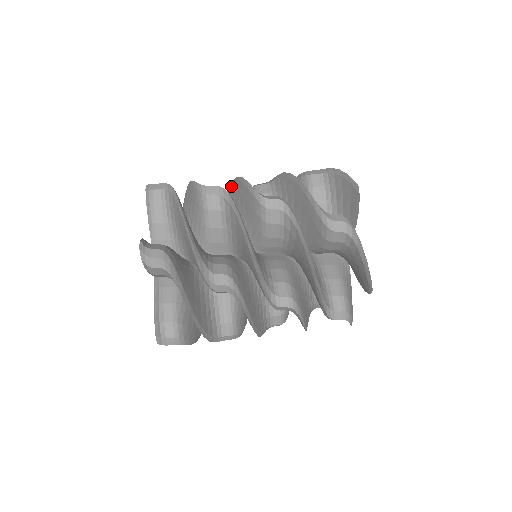
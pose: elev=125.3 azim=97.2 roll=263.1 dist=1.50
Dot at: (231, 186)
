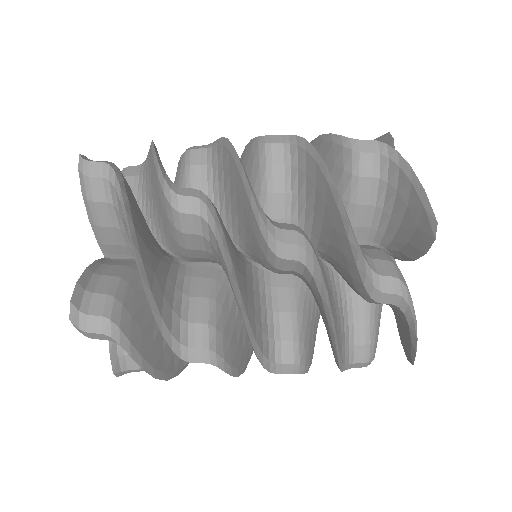
Dot at: occluded
